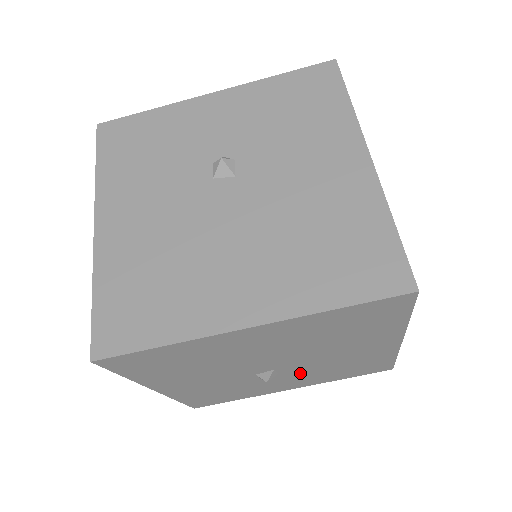
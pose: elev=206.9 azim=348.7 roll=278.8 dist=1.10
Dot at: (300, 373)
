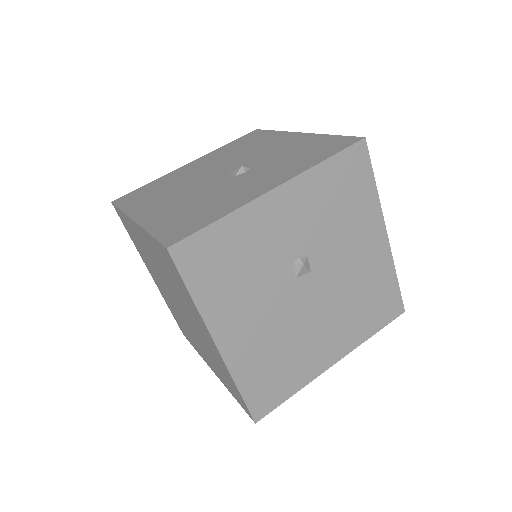
Dot at: occluded
